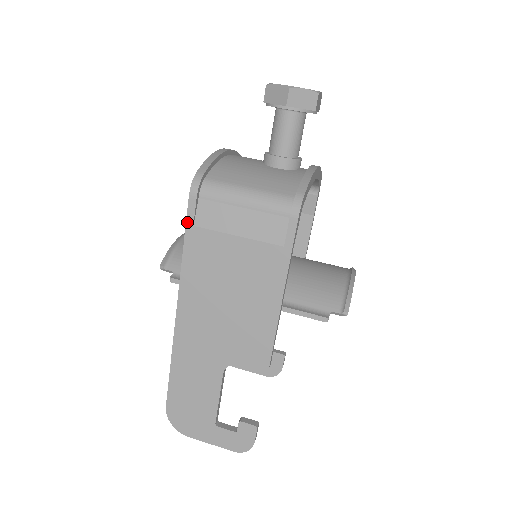
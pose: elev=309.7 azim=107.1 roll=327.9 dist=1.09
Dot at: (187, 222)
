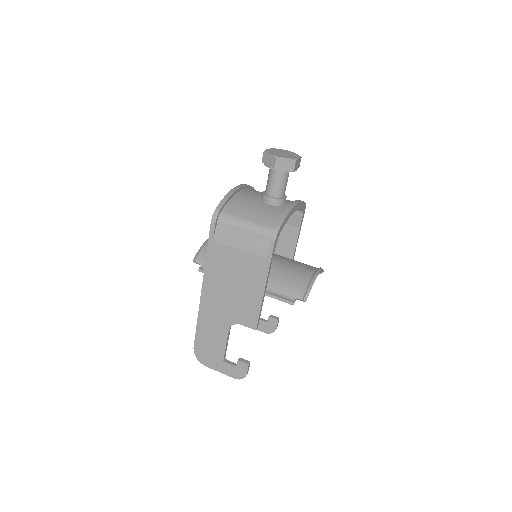
Dot at: (209, 238)
